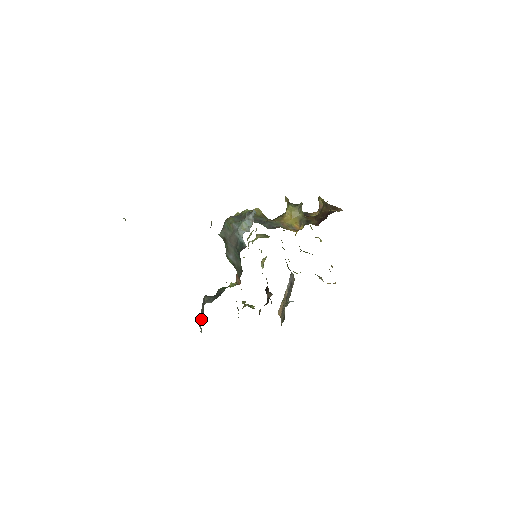
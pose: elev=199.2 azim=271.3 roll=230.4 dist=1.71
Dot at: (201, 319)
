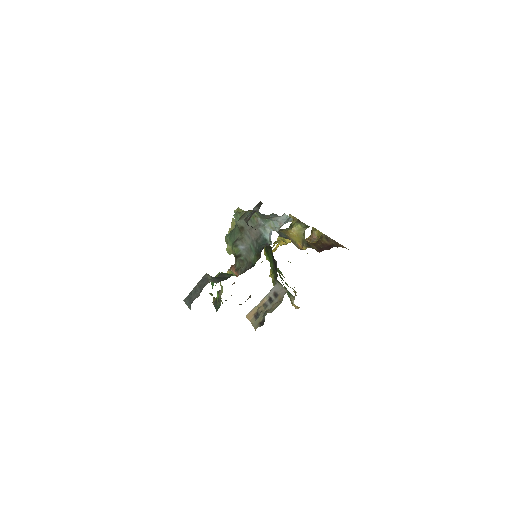
Dot at: (193, 295)
